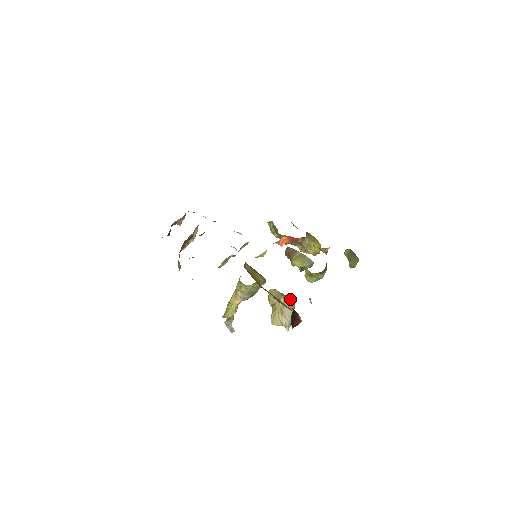
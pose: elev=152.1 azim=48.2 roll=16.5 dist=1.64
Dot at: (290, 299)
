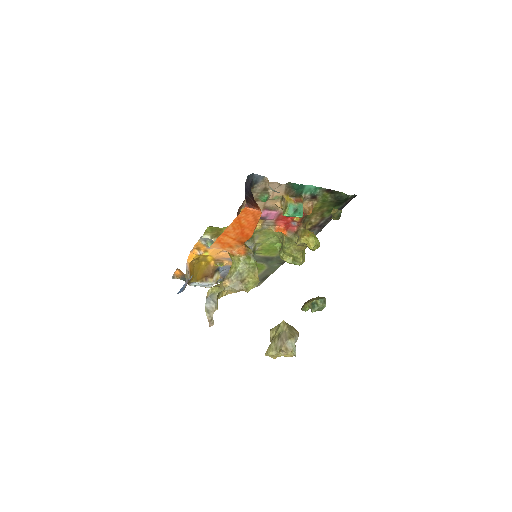
Dot at: (292, 327)
